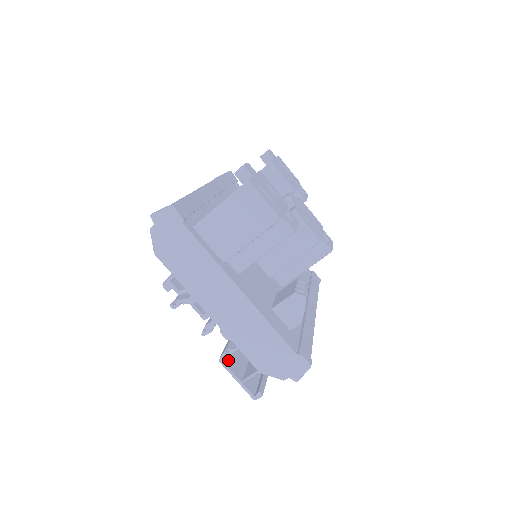
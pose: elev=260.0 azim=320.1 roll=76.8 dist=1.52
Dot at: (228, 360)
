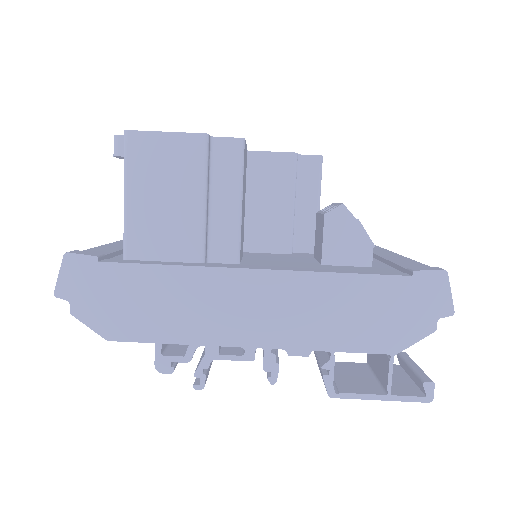
Dot at: (341, 386)
